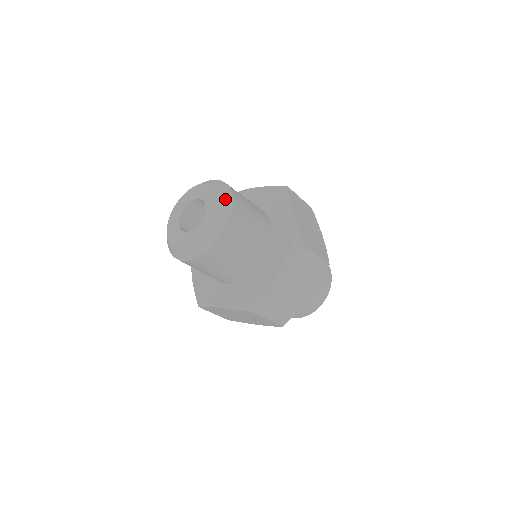
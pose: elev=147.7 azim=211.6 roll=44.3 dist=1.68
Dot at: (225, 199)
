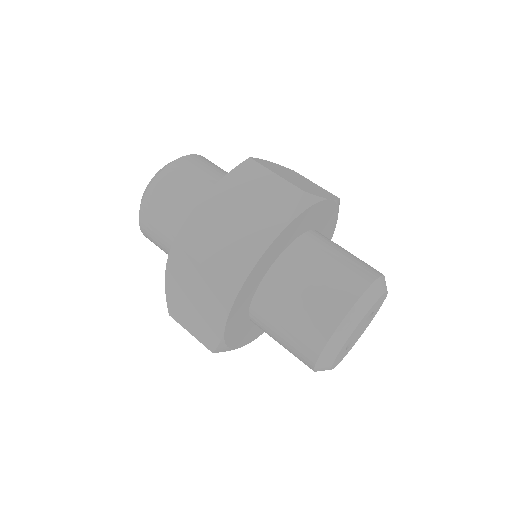
Dot at: occluded
